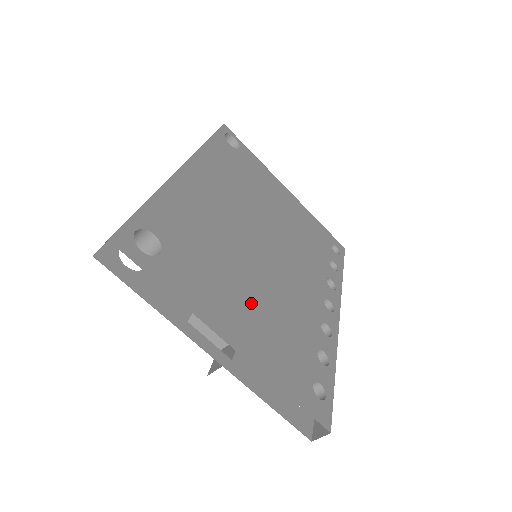
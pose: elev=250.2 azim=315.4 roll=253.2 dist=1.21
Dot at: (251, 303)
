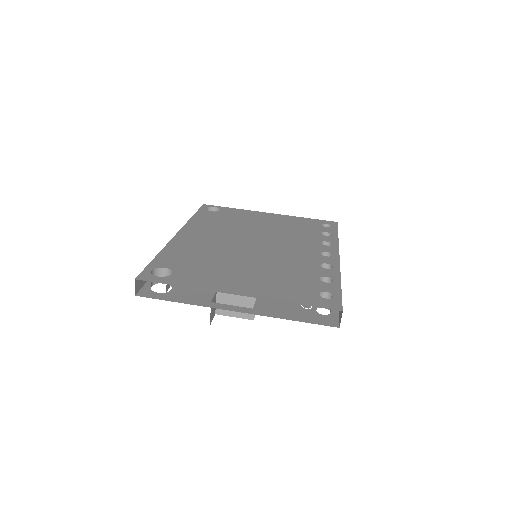
Dot at: (250, 273)
